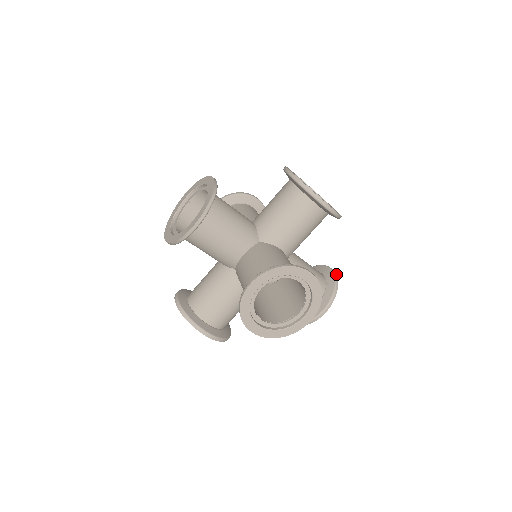
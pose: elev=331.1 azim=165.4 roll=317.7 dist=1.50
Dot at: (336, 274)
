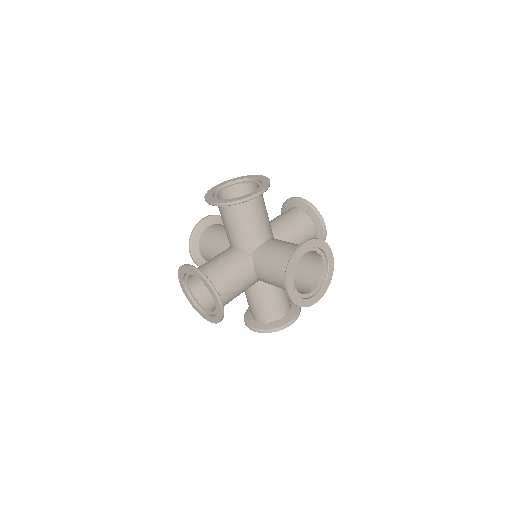
Dot at: (289, 325)
